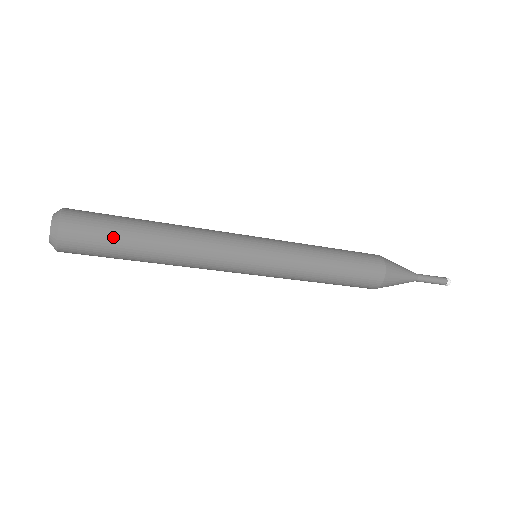
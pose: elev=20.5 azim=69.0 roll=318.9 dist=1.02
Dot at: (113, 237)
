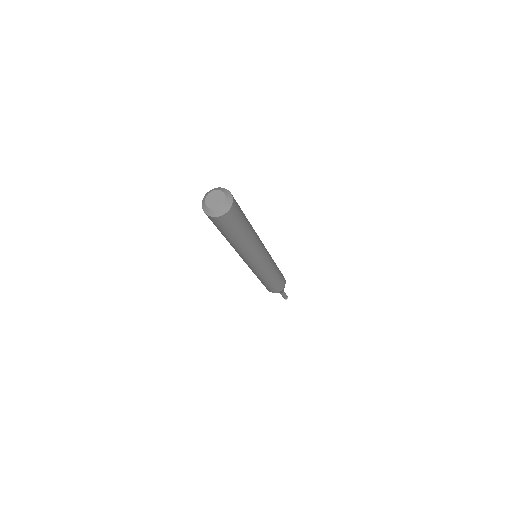
Dot at: (243, 214)
